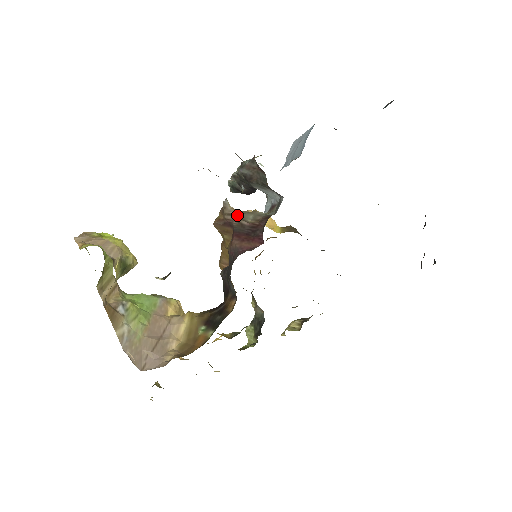
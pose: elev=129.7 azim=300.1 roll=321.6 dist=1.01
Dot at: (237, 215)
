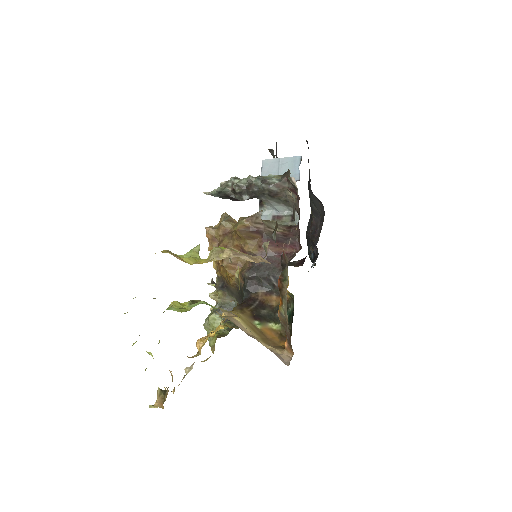
Dot at: (265, 224)
